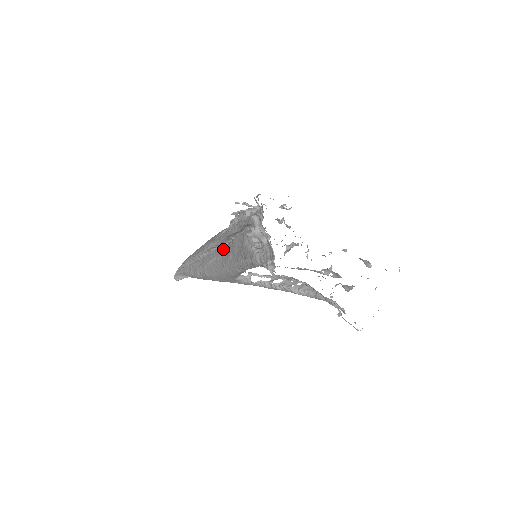
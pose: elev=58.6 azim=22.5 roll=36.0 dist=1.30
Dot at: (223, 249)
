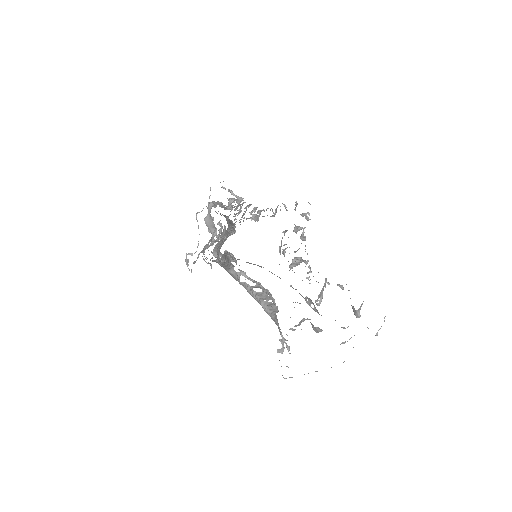
Dot at: occluded
